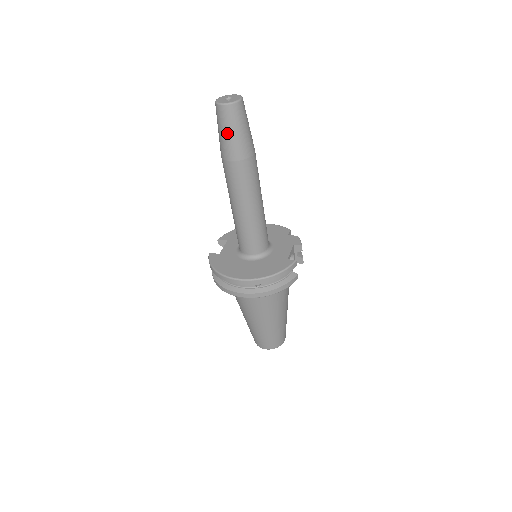
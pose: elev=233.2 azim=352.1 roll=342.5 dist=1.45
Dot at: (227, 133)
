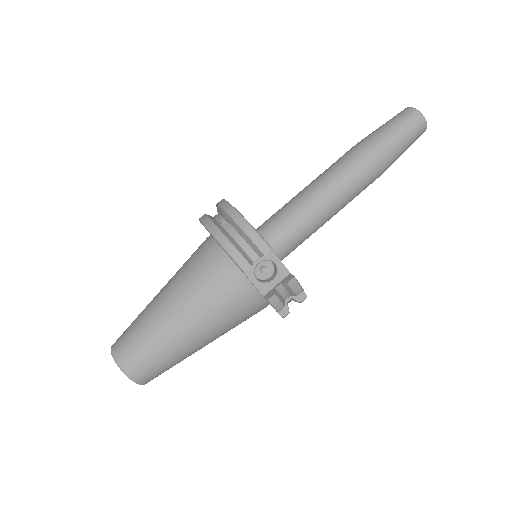
Dot at: (384, 124)
